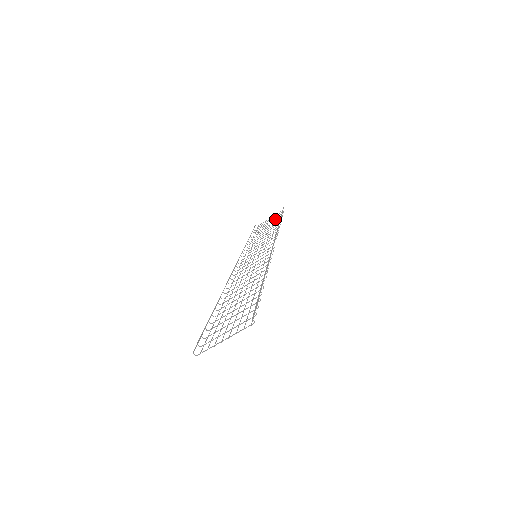
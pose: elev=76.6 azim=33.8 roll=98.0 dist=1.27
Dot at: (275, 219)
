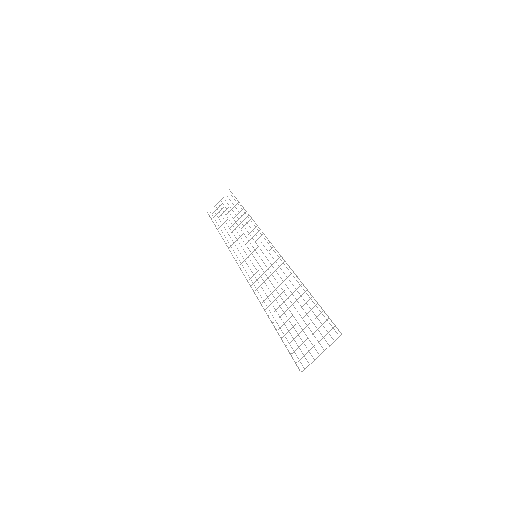
Dot at: occluded
